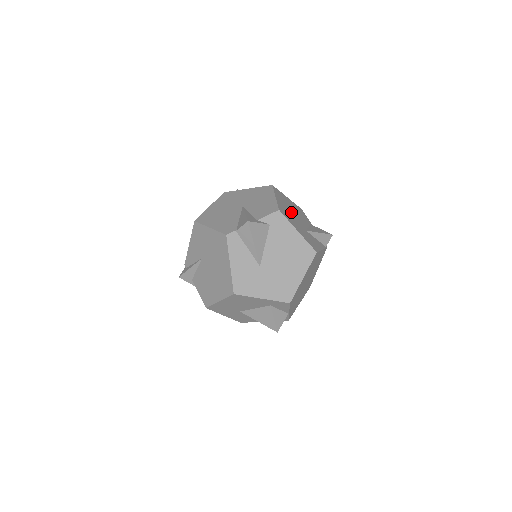
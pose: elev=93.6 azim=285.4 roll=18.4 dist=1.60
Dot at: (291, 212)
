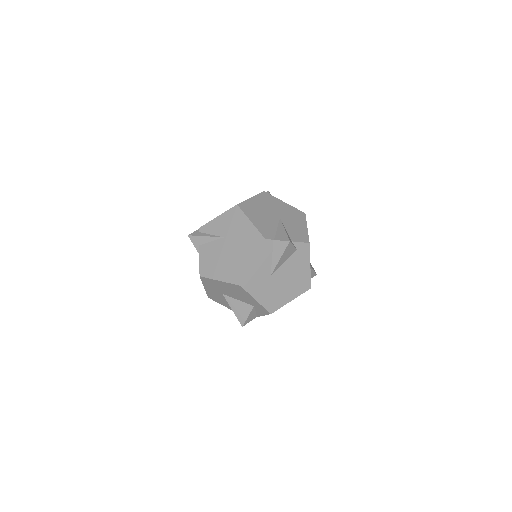
Dot at: occluded
